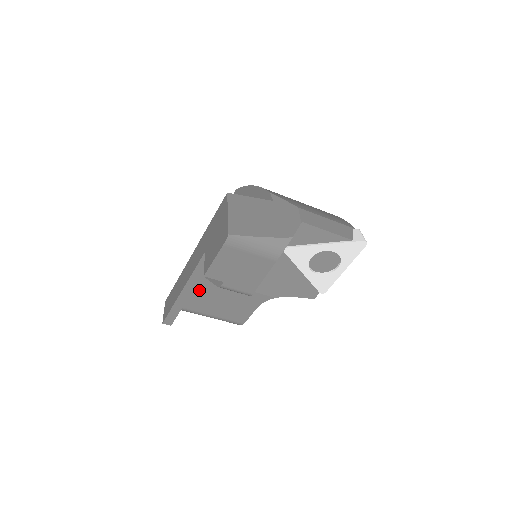
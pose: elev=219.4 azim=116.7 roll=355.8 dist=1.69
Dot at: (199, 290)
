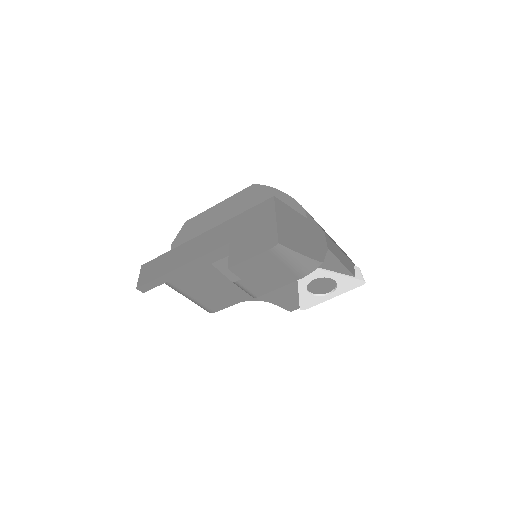
Dot at: (197, 272)
